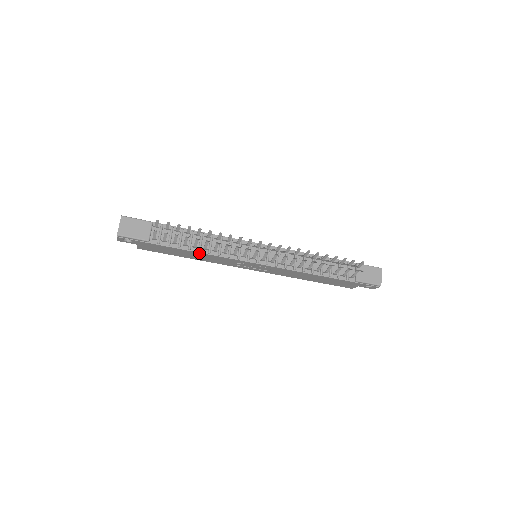
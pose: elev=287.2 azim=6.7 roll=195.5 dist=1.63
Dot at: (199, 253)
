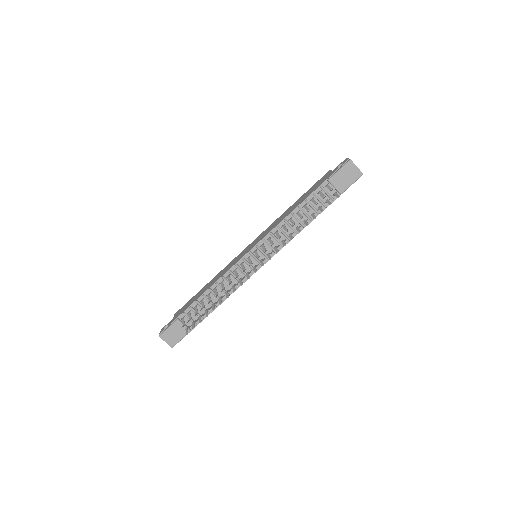
Dot at: (223, 301)
